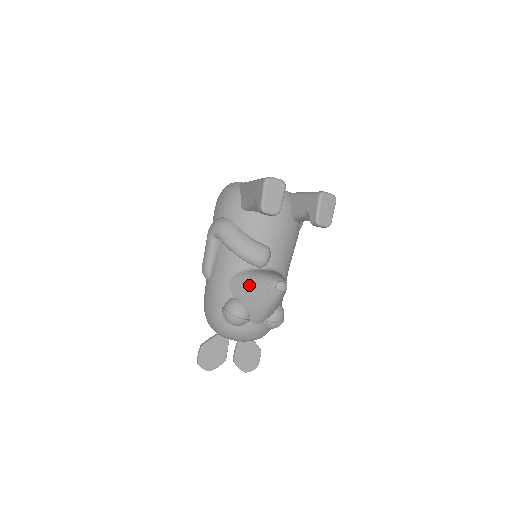
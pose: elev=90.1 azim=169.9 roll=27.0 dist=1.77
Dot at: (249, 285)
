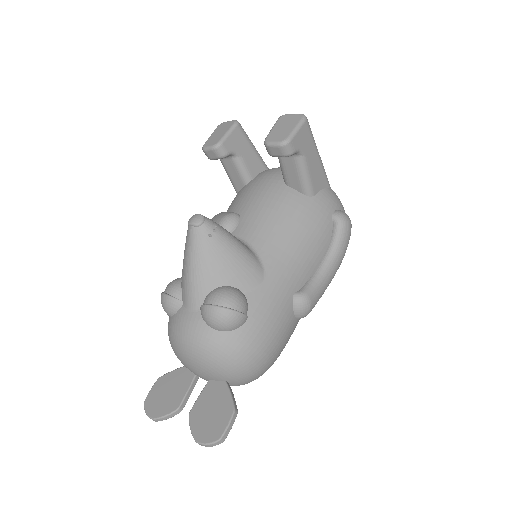
Dot at: occluded
